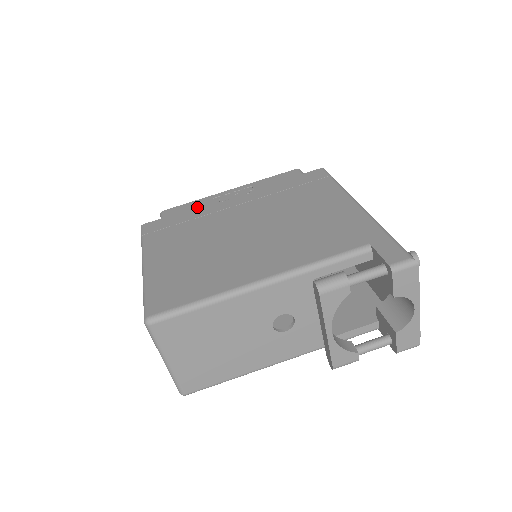
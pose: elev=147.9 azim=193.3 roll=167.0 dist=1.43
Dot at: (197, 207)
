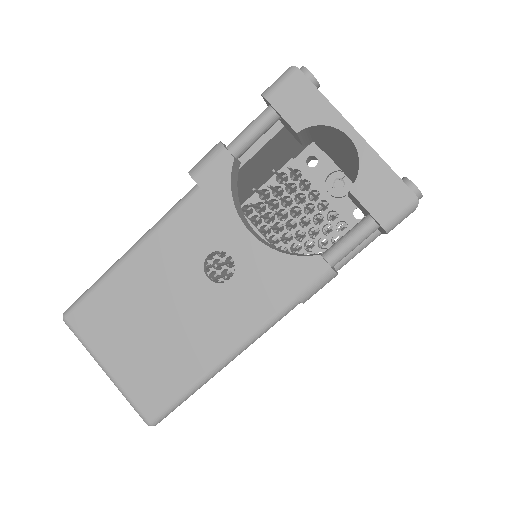
Dot at: occluded
